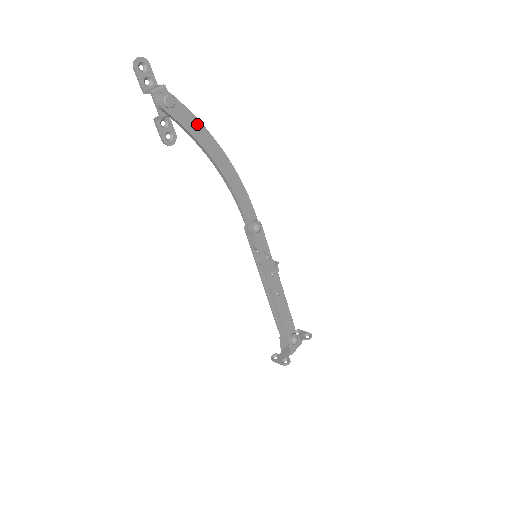
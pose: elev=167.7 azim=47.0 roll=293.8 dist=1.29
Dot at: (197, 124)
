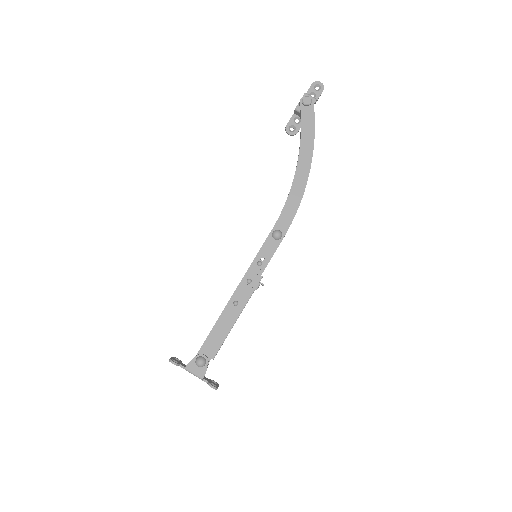
Dot at: (311, 132)
